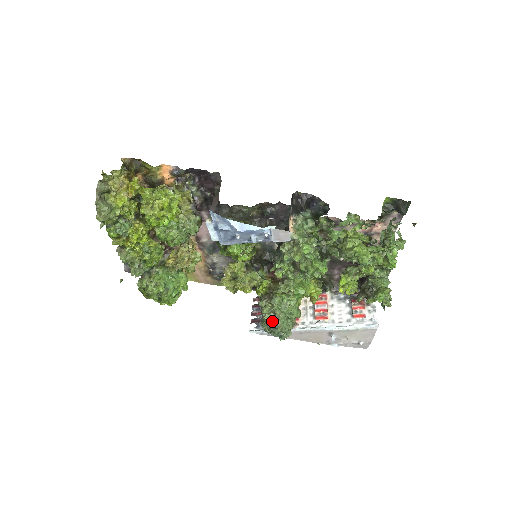
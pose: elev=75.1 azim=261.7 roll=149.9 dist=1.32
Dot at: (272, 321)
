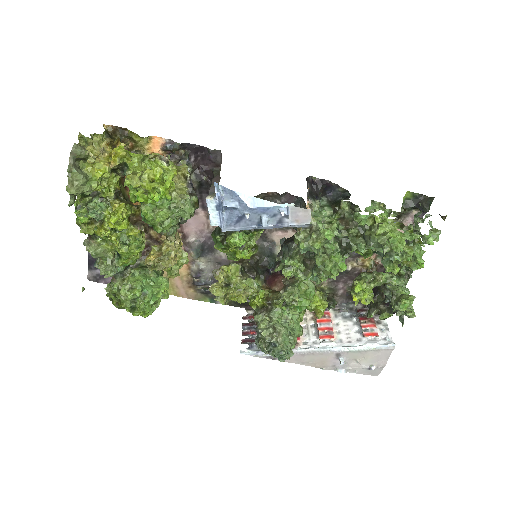
Dot at: (271, 337)
